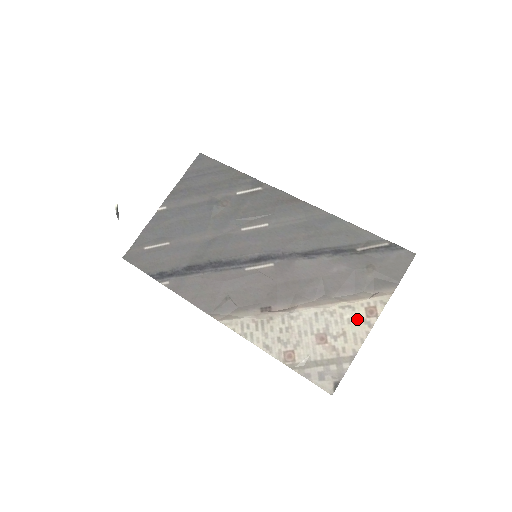
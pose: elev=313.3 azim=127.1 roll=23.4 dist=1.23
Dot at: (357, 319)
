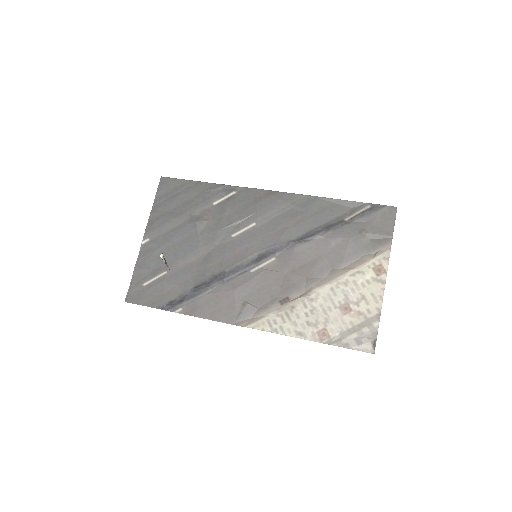
Dot at: (369, 281)
